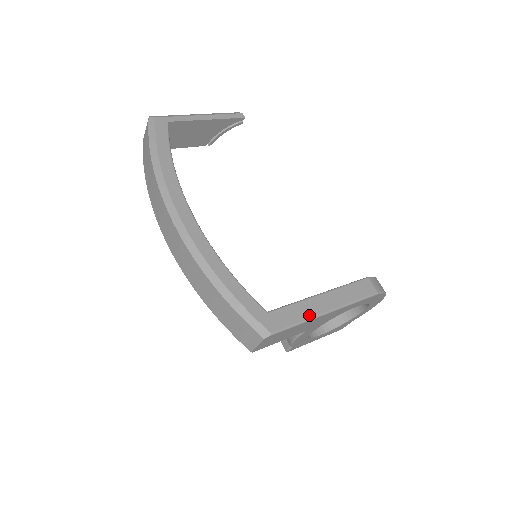
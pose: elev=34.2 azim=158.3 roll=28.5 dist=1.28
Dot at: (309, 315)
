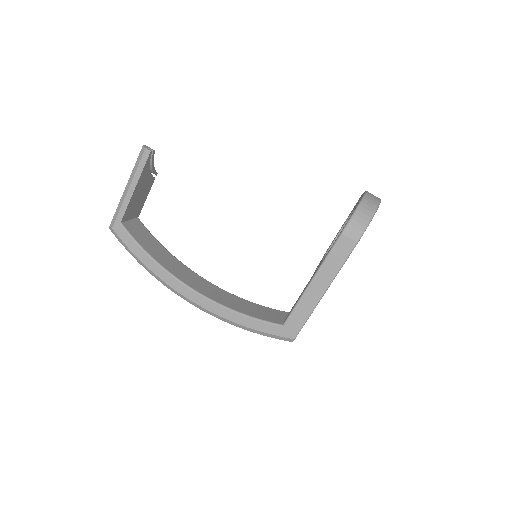
Dot at: (311, 308)
